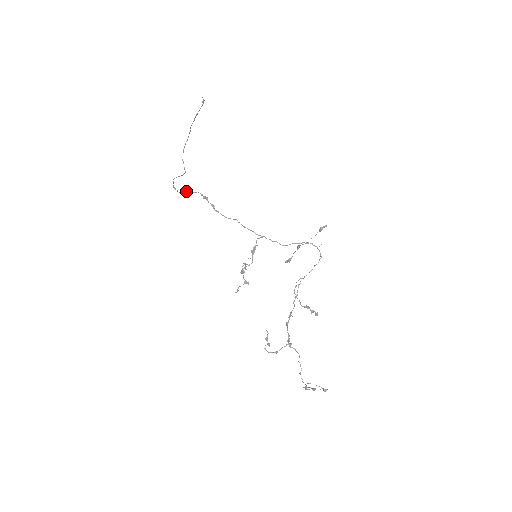
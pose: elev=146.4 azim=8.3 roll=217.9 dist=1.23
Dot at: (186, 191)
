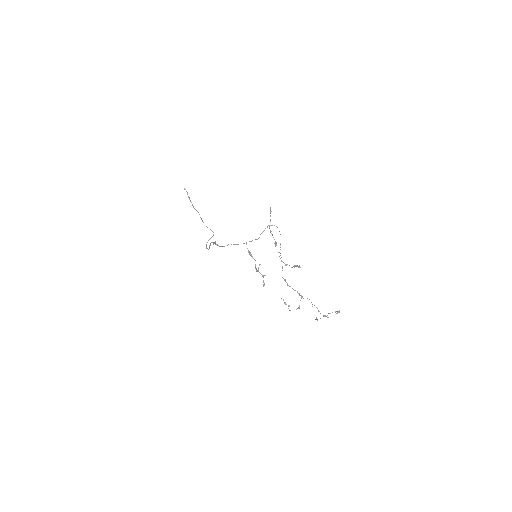
Dot at: (209, 246)
